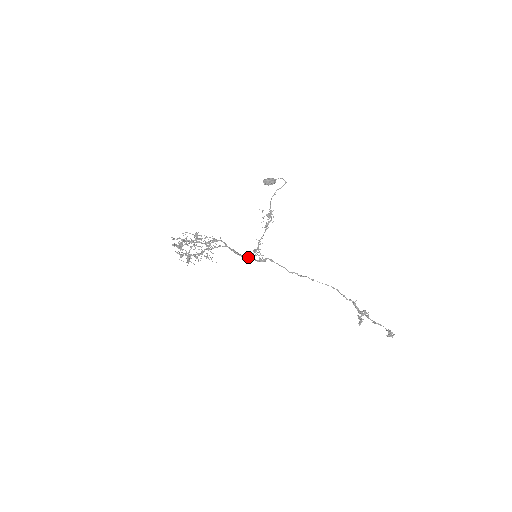
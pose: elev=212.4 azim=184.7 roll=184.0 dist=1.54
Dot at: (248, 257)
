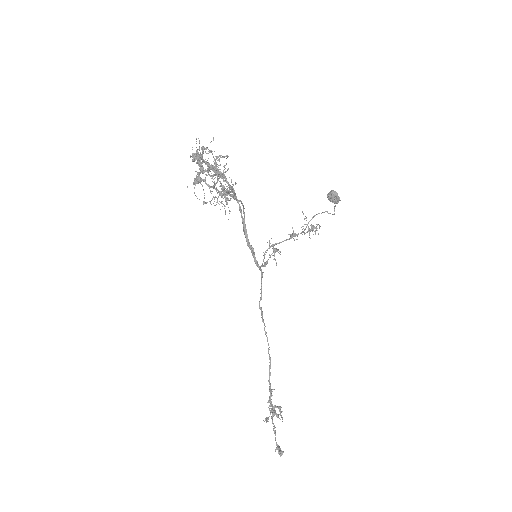
Dot at: occluded
